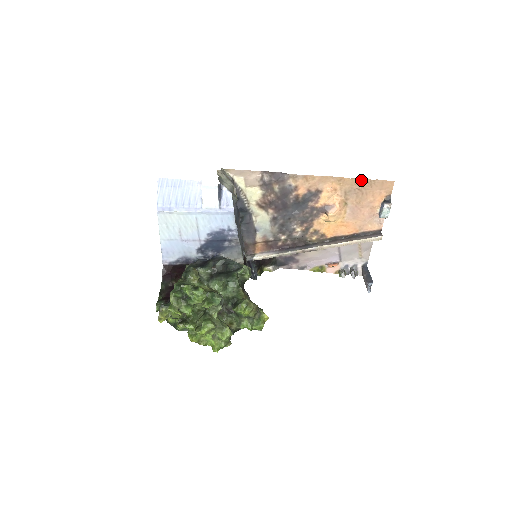
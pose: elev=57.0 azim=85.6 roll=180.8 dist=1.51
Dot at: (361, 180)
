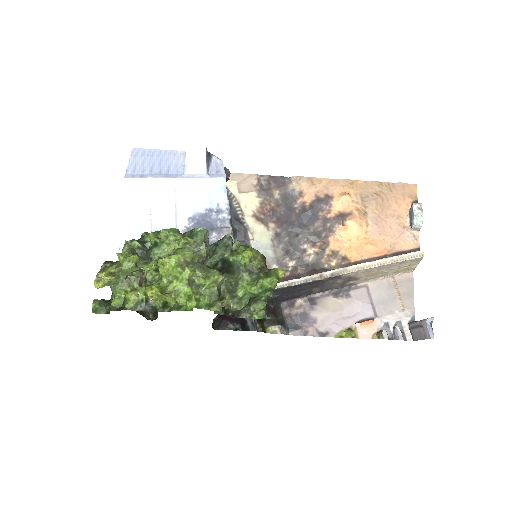
Dot at: (377, 183)
